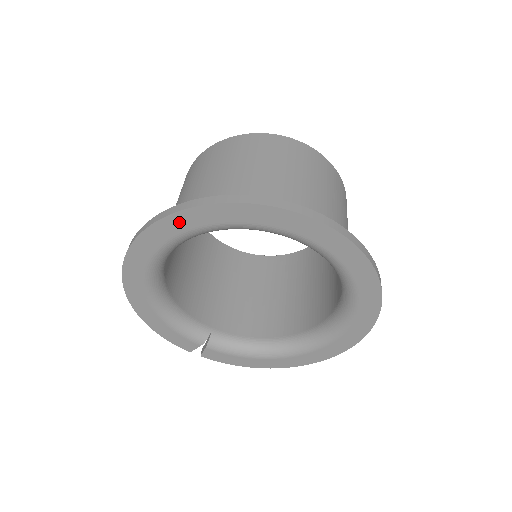
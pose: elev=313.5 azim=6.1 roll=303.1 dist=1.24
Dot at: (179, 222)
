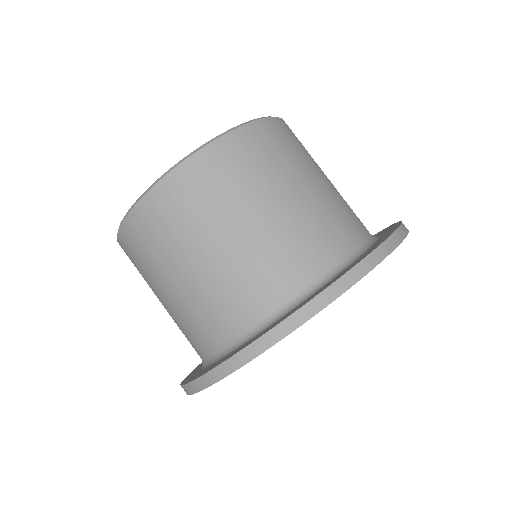
Dot at: occluded
